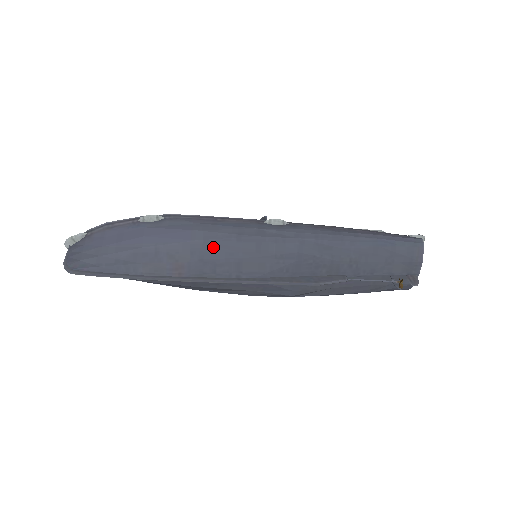
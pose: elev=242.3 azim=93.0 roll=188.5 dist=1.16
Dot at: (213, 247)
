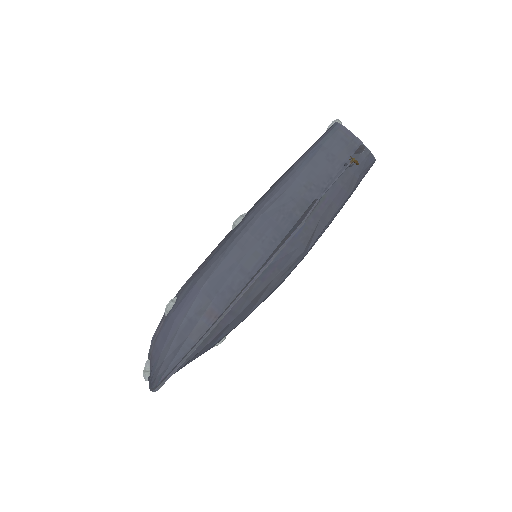
Dot at: (216, 278)
